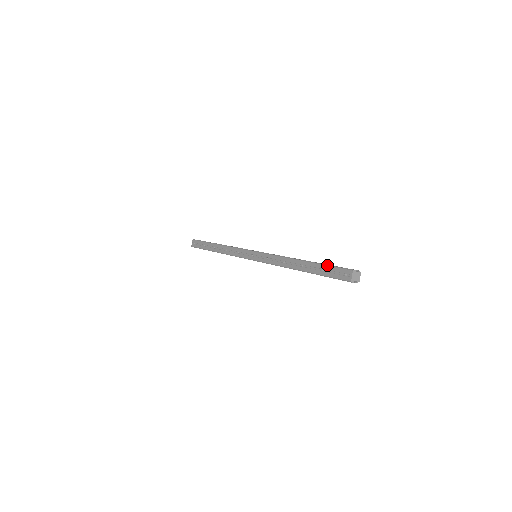
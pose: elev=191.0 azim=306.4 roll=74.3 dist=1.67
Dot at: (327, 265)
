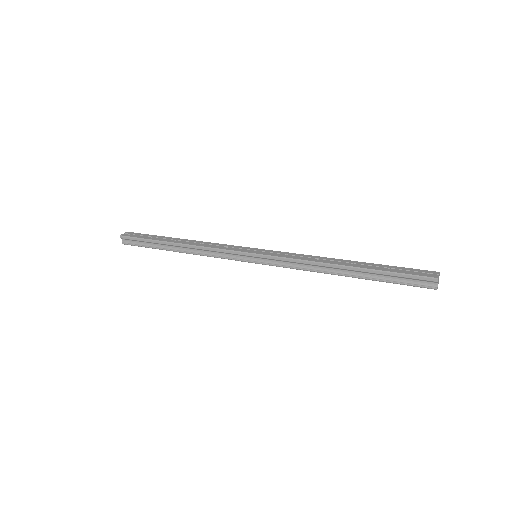
Dot at: (396, 266)
